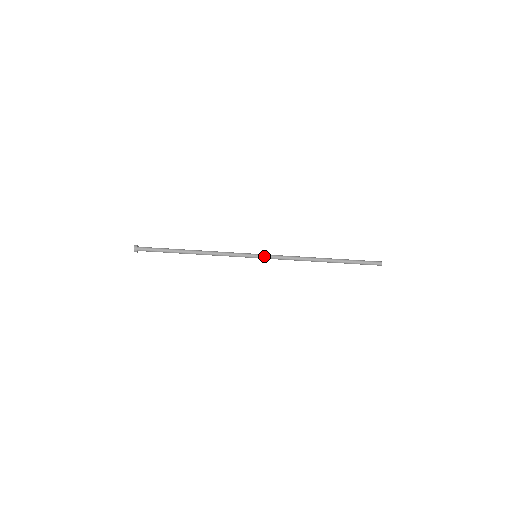
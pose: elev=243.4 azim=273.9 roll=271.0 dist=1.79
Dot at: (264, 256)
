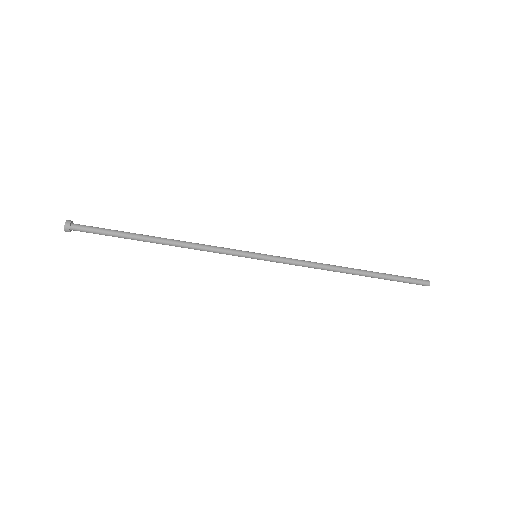
Dot at: (268, 259)
